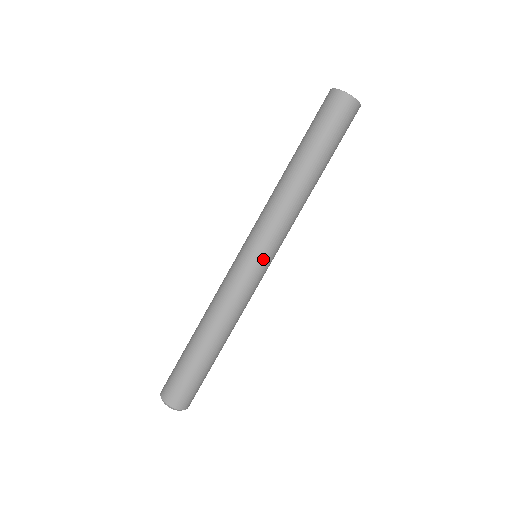
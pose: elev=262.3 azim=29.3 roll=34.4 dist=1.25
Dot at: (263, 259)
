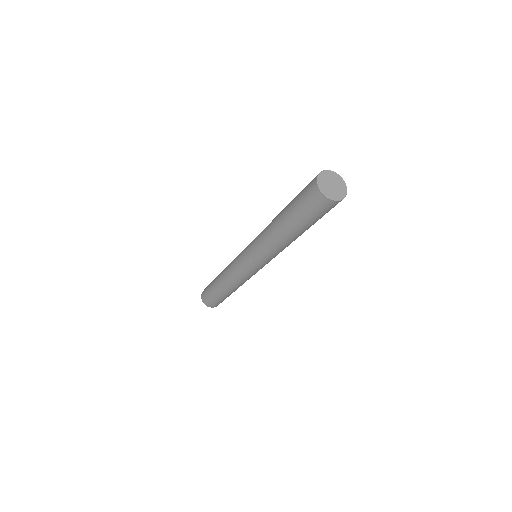
Dot at: (251, 265)
